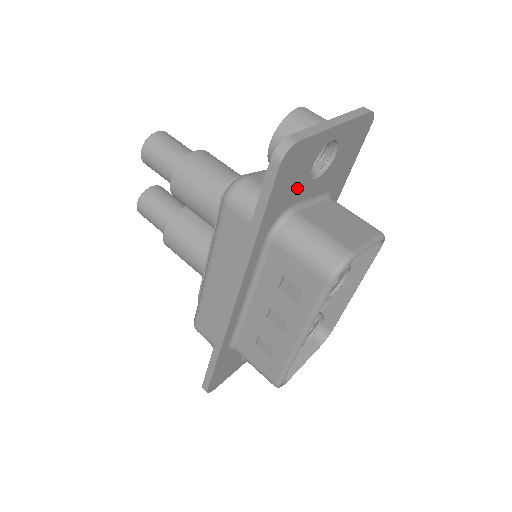
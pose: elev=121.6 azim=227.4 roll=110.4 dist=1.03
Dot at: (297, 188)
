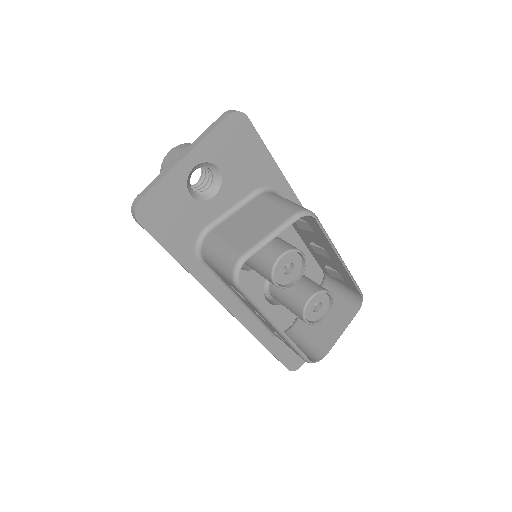
Dot at: (192, 217)
